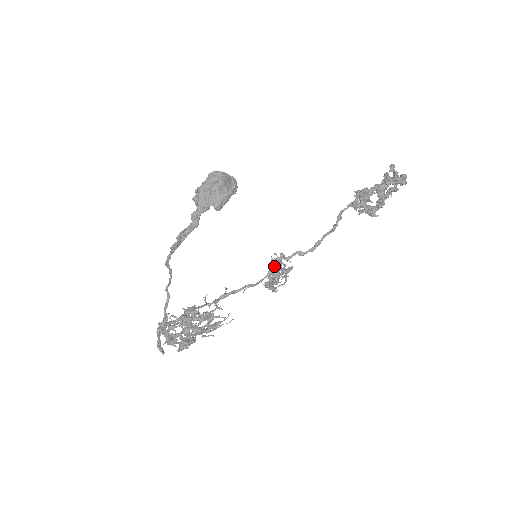
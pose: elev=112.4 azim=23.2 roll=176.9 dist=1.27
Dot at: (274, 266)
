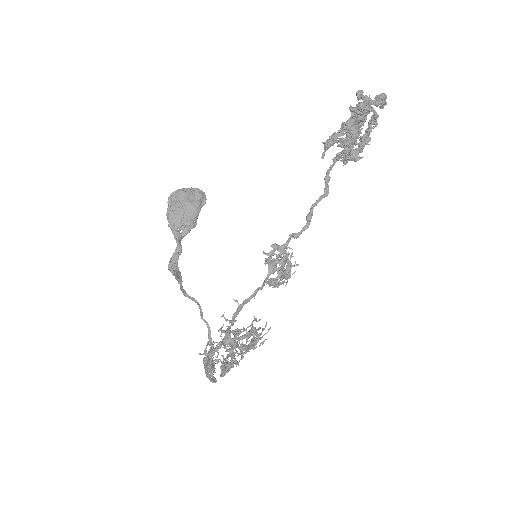
Dot at: (269, 260)
